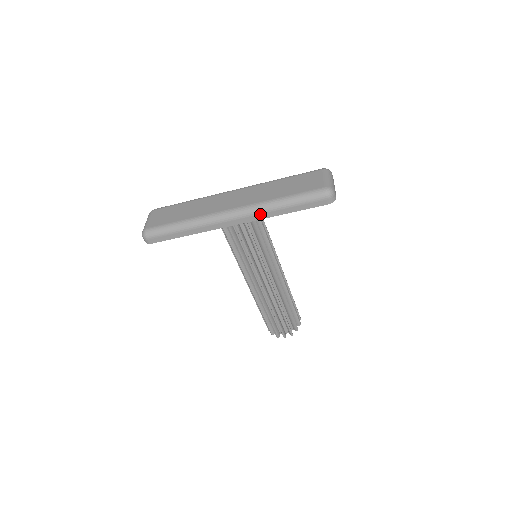
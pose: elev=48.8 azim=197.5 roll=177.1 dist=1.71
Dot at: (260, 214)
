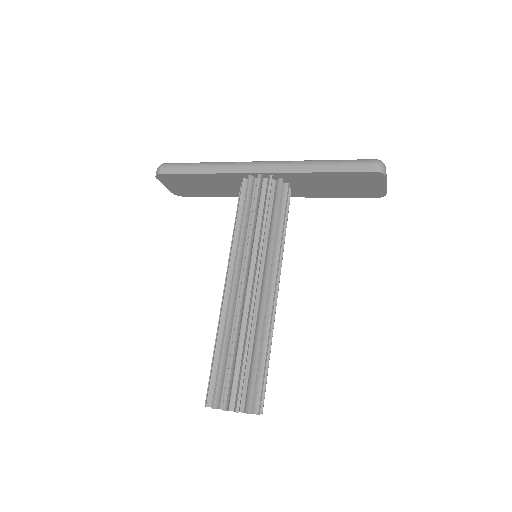
Dot at: (292, 166)
